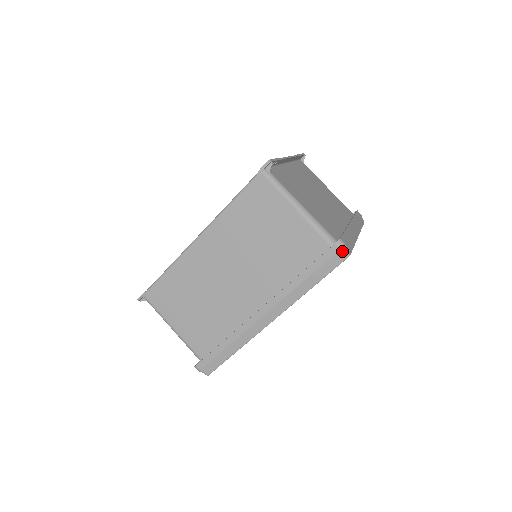
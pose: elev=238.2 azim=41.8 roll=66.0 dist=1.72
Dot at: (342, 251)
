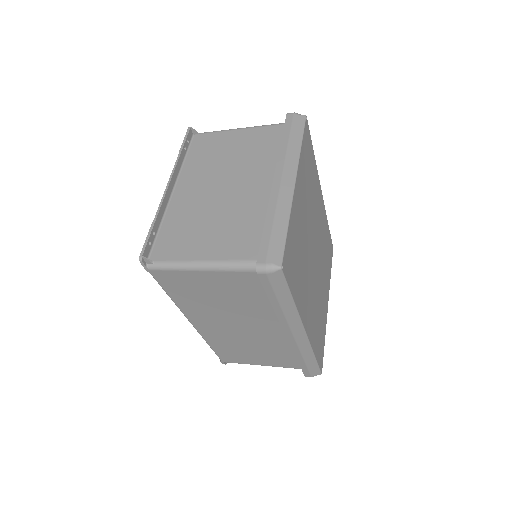
Dot at: (270, 273)
